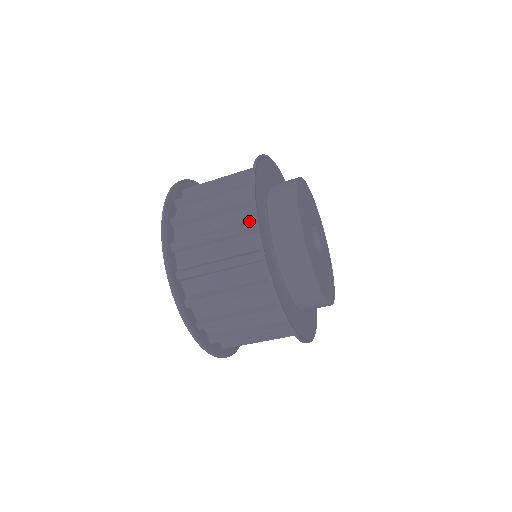
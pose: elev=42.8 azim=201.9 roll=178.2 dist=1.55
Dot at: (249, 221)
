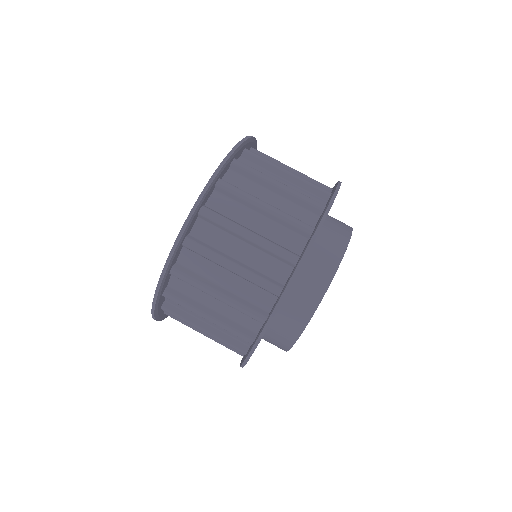
Dot at: (275, 278)
